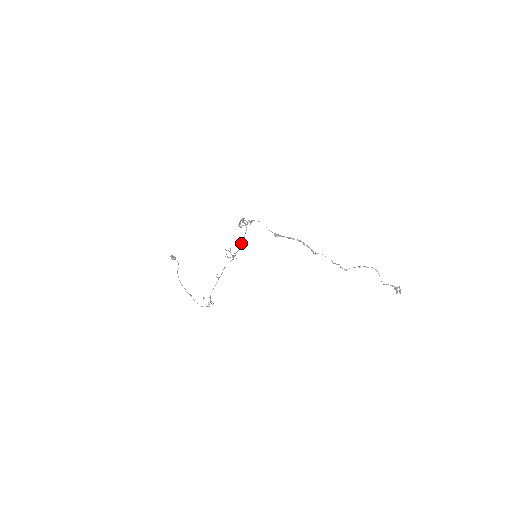
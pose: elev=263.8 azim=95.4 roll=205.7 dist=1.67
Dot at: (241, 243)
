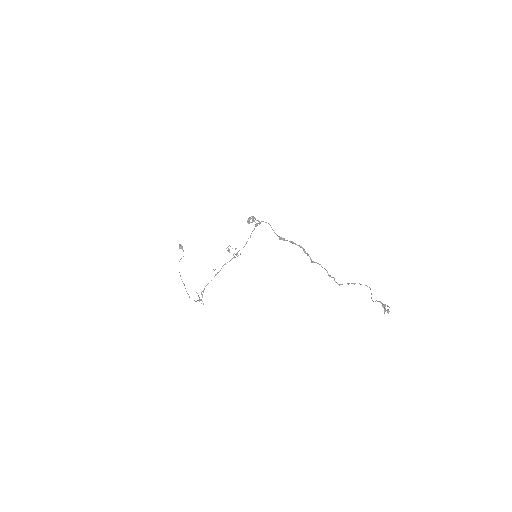
Dot at: (246, 242)
